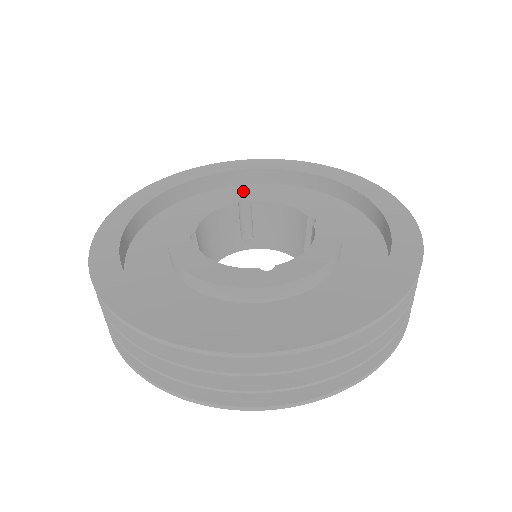
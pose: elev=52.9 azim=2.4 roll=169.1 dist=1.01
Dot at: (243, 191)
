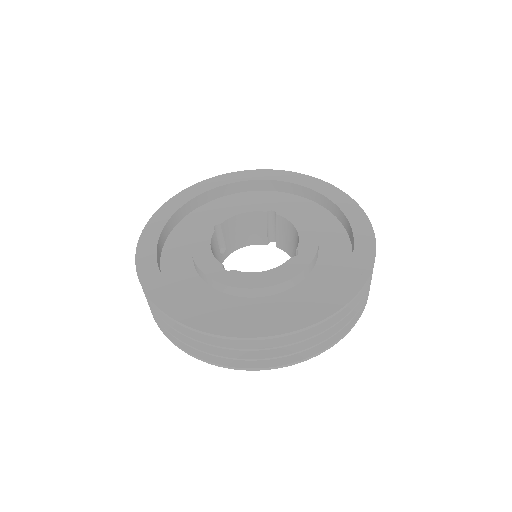
Dot at: (204, 221)
